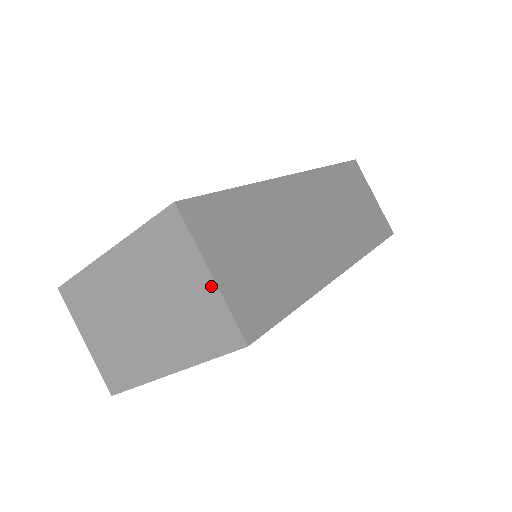
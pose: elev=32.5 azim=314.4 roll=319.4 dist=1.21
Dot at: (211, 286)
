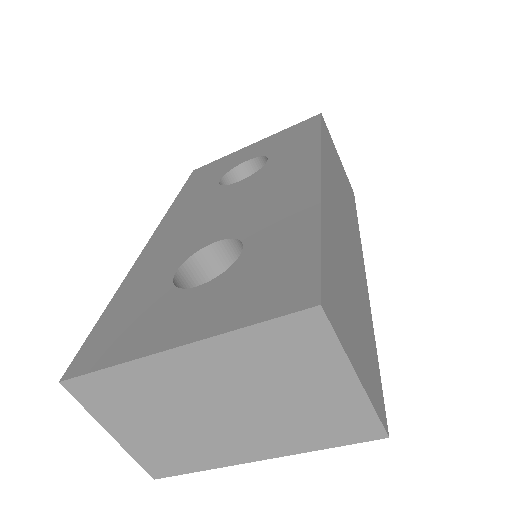
Dot at: (354, 389)
